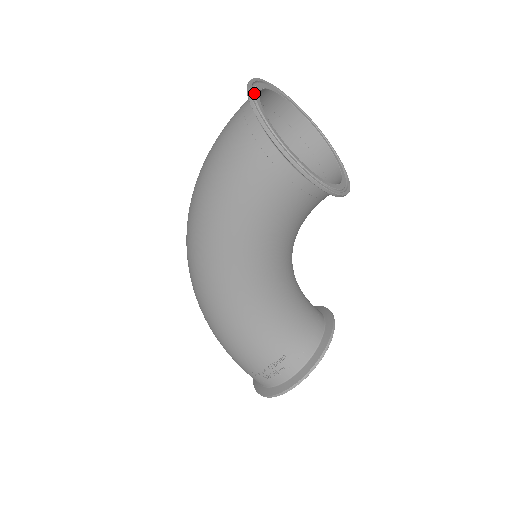
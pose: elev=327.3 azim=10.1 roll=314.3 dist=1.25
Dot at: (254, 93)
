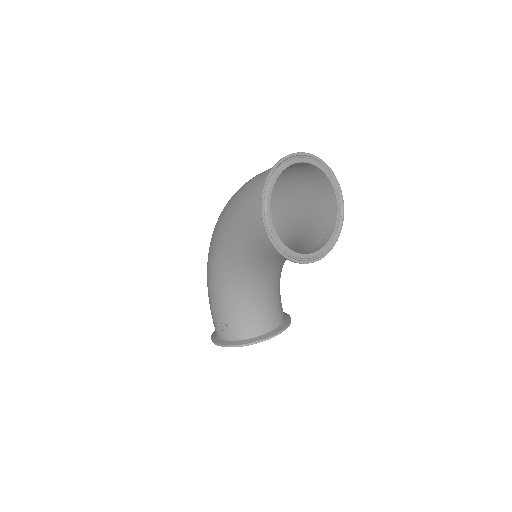
Dot at: (283, 164)
